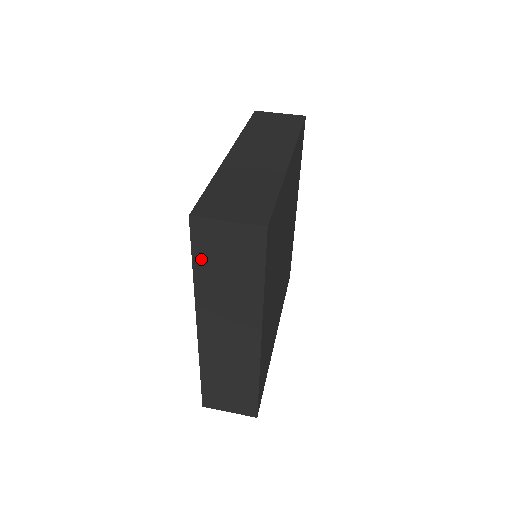
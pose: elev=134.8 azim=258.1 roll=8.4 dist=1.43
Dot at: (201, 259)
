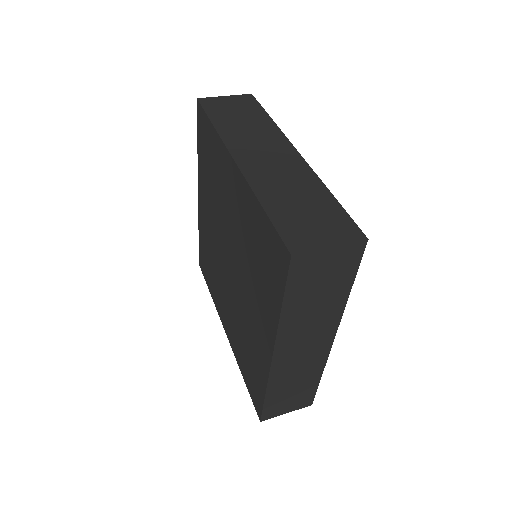
Dot at: (294, 292)
